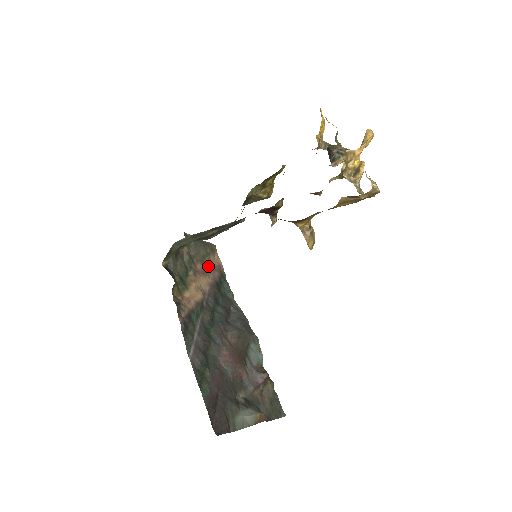
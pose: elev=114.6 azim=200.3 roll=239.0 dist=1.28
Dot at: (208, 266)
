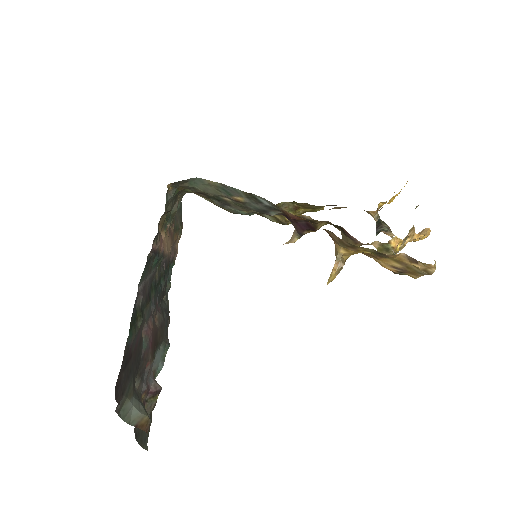
Dot at: (174, 239)
